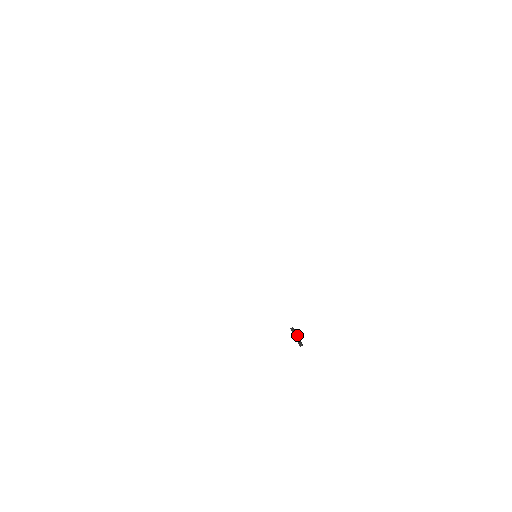
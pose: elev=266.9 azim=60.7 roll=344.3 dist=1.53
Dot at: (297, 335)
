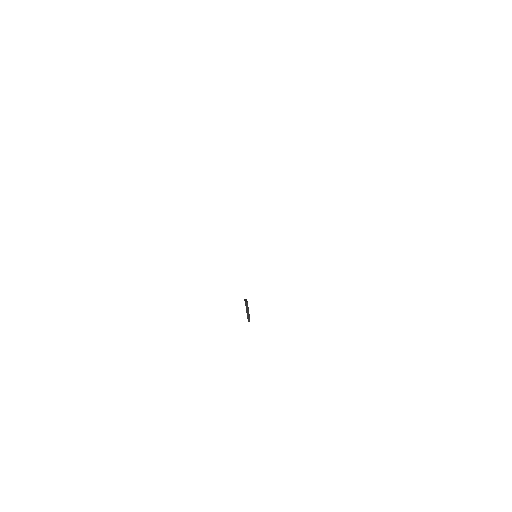
Dot at: occluded
